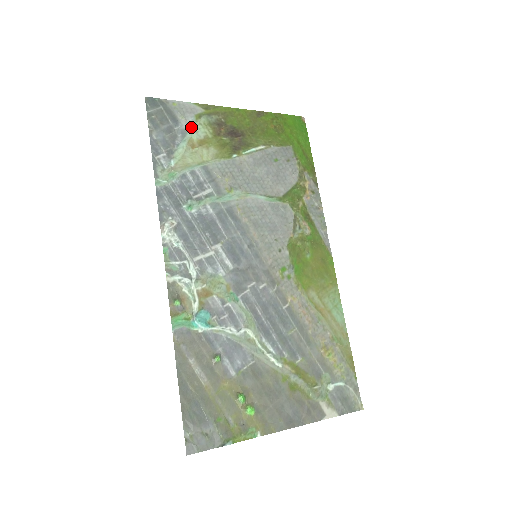
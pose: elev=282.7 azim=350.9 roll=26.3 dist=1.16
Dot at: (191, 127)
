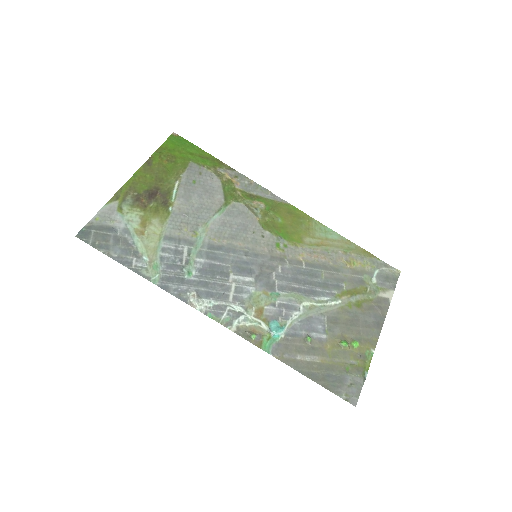
Dot at: (125, 222)
